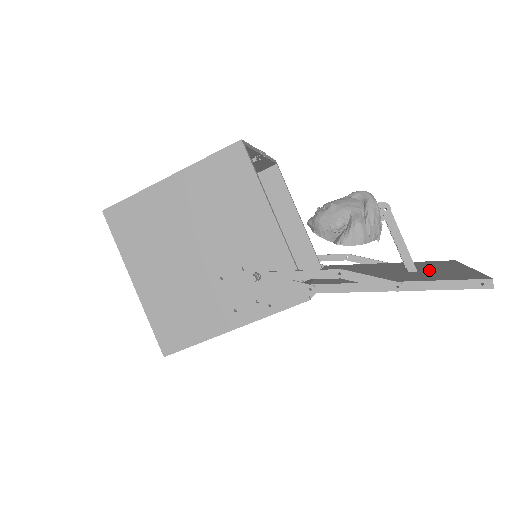
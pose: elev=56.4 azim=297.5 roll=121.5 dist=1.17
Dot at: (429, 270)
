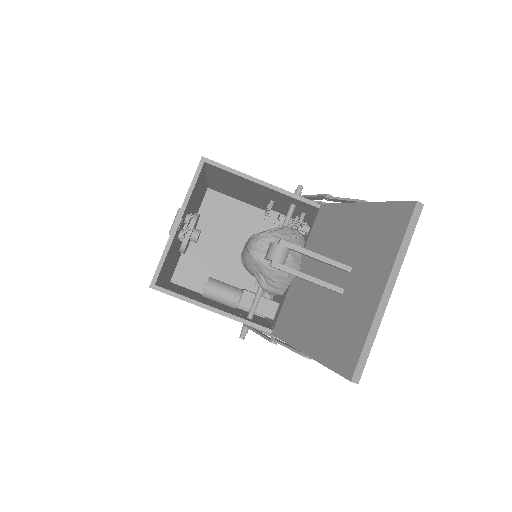
Dot at: (351, 292)
